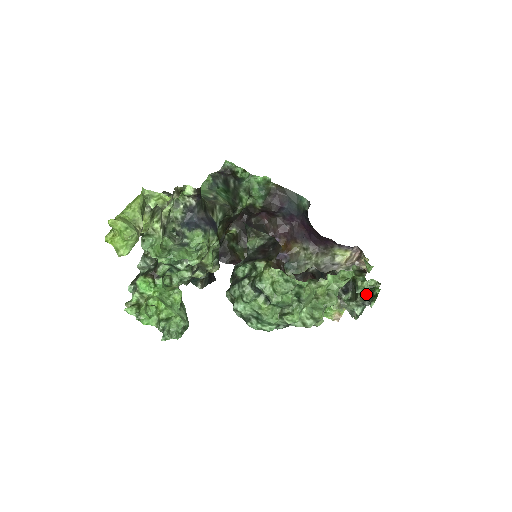
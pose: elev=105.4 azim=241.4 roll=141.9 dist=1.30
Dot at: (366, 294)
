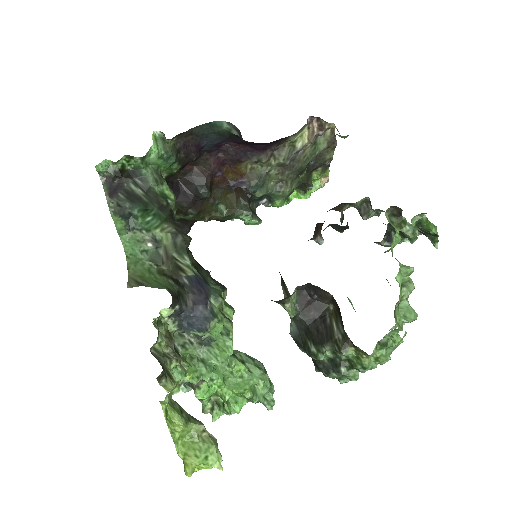
Dot at: occluded
